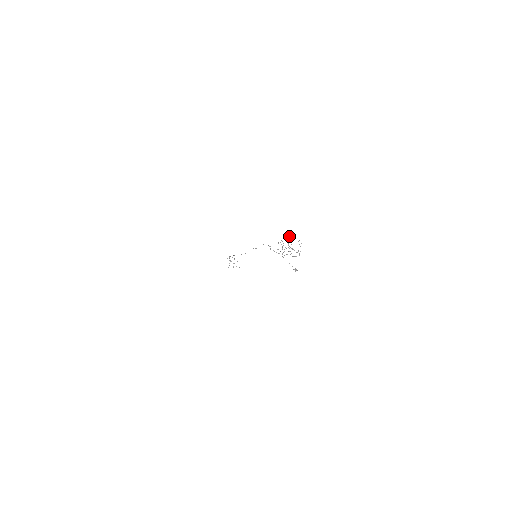
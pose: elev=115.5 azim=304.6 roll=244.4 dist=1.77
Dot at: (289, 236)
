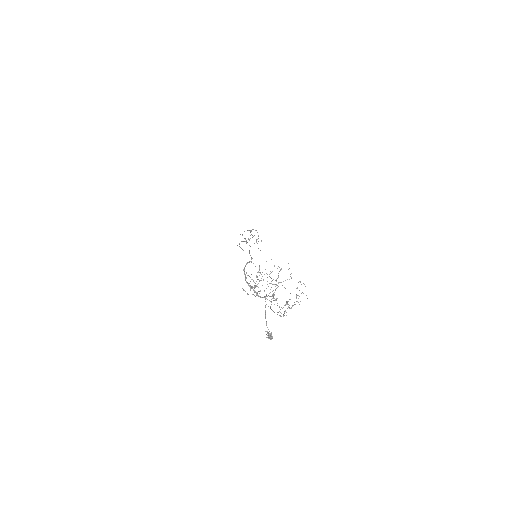
Dot at: occluded
